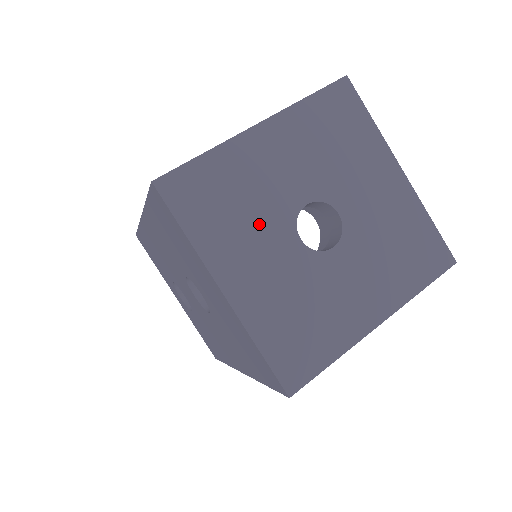
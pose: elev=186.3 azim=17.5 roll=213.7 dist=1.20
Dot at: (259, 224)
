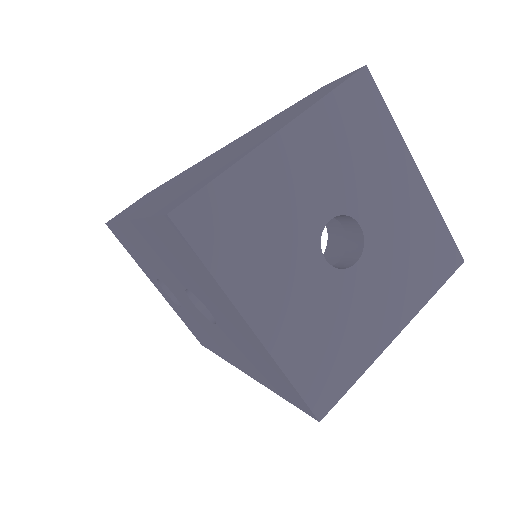
Dot at: (284, 248)
